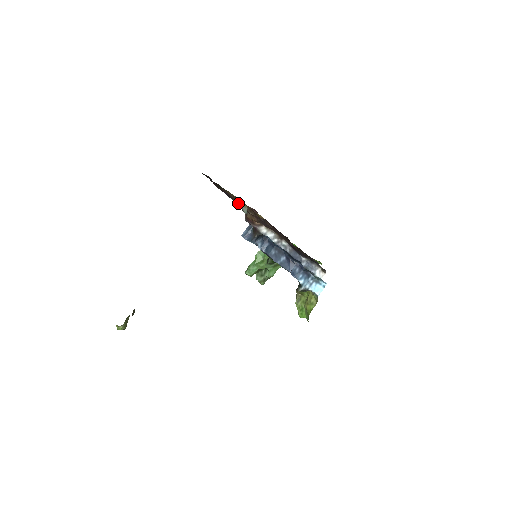
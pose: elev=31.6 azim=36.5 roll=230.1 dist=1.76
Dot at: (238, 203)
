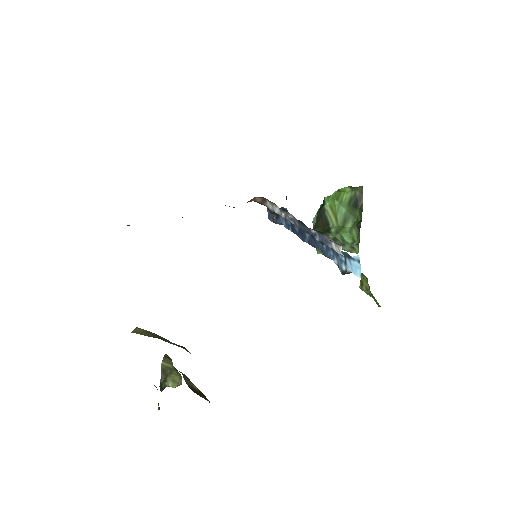
Dot at: occluded
